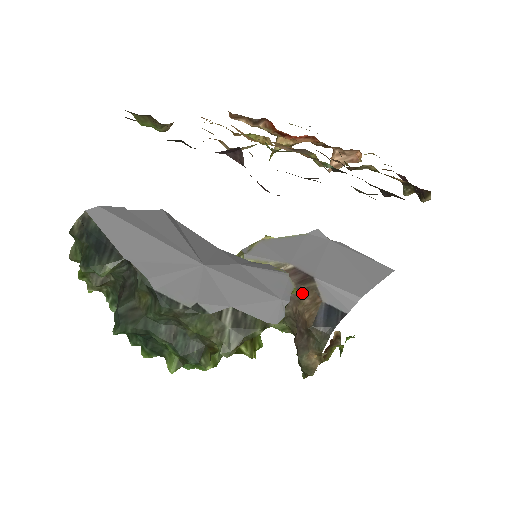
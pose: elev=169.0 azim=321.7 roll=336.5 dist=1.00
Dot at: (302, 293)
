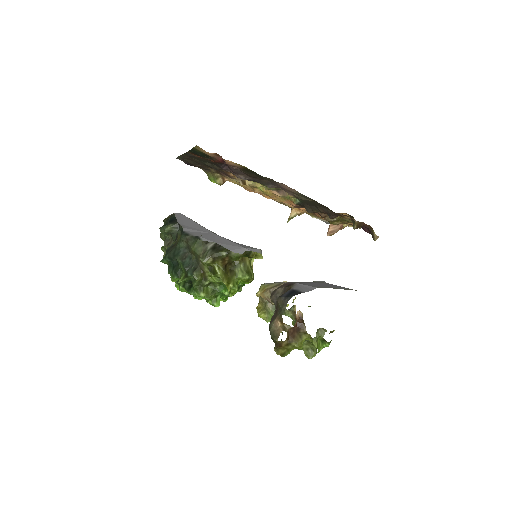
Dot at: (285, 291)
